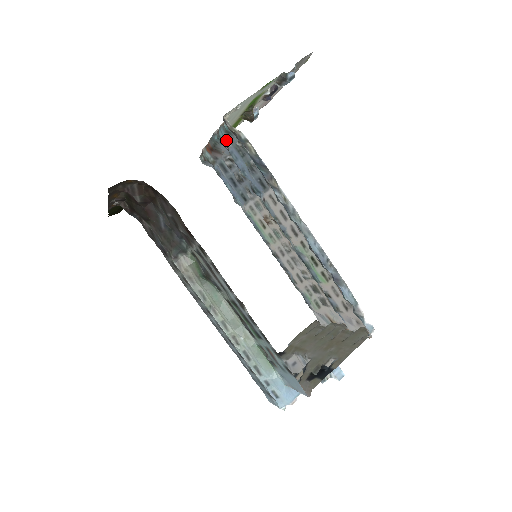
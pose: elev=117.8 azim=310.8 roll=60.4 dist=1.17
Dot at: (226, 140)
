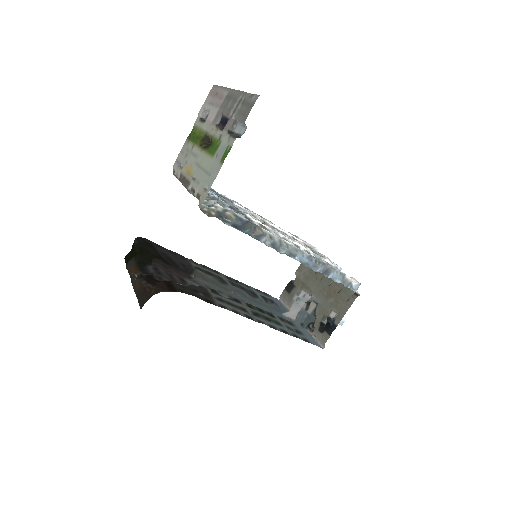
Dot at: occluded
